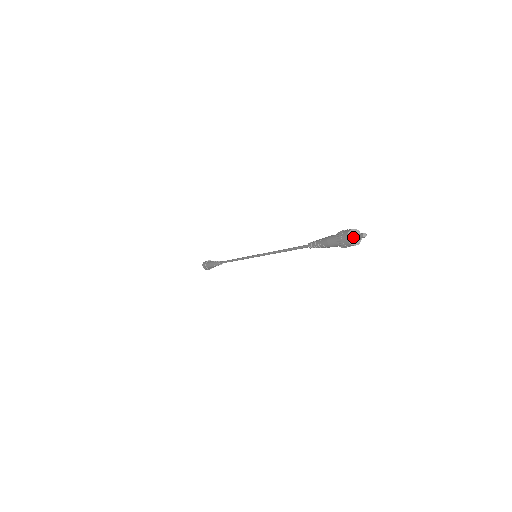
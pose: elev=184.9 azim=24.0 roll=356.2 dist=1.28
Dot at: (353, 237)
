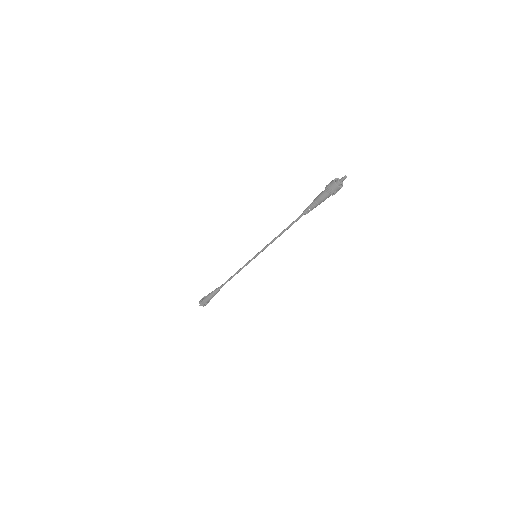
Dot at: (338, 180)
